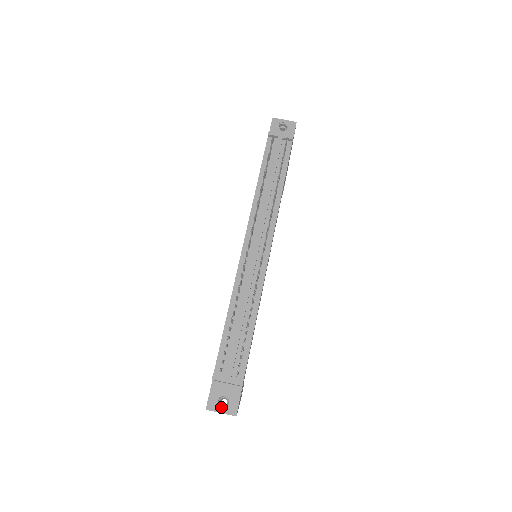
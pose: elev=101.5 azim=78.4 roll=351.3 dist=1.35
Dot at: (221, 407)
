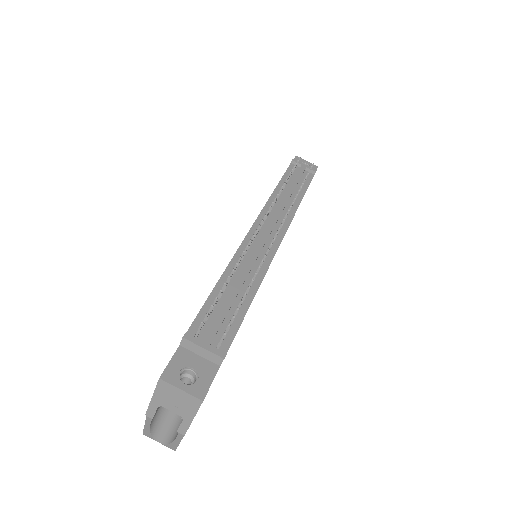
Dot at: occluded
